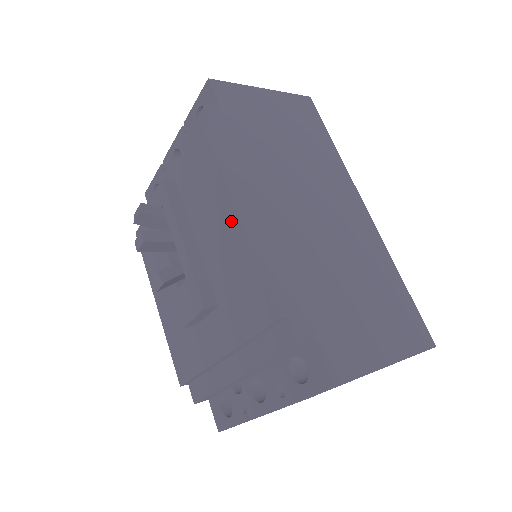
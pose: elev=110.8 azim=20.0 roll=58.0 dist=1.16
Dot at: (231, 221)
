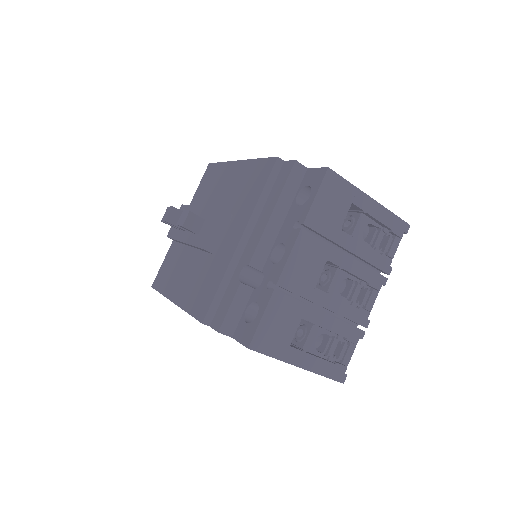
Dot at: (235, 168)
